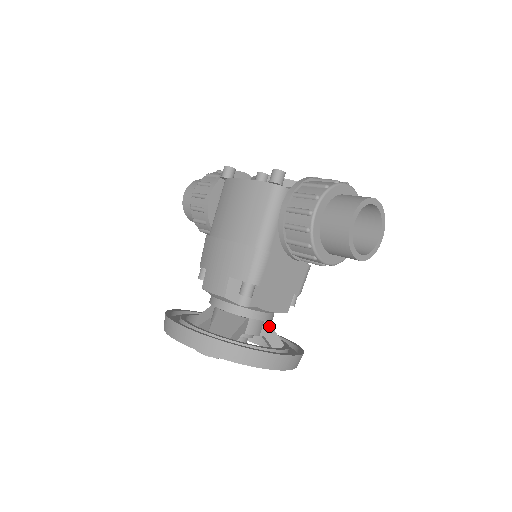
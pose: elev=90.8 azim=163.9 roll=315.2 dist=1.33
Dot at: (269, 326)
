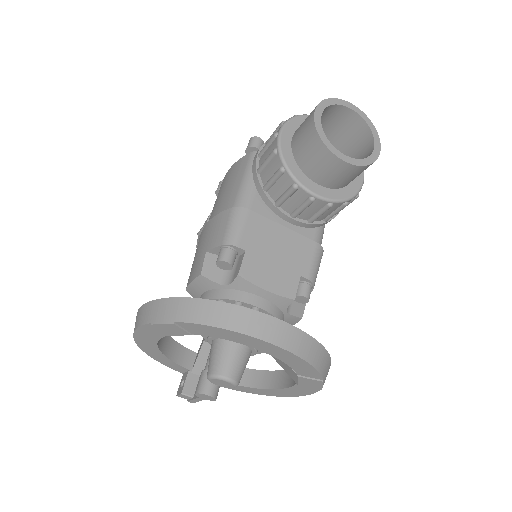
Dot at: occluded
